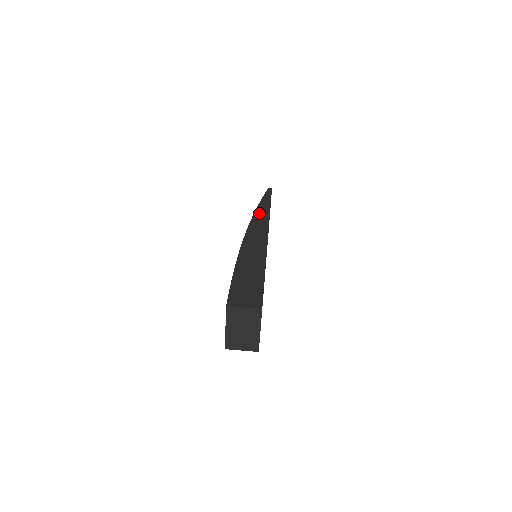
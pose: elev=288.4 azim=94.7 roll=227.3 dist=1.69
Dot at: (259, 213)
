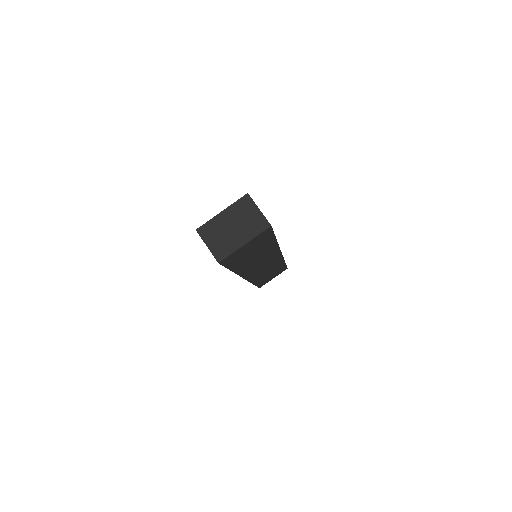
Dot at: occluded
